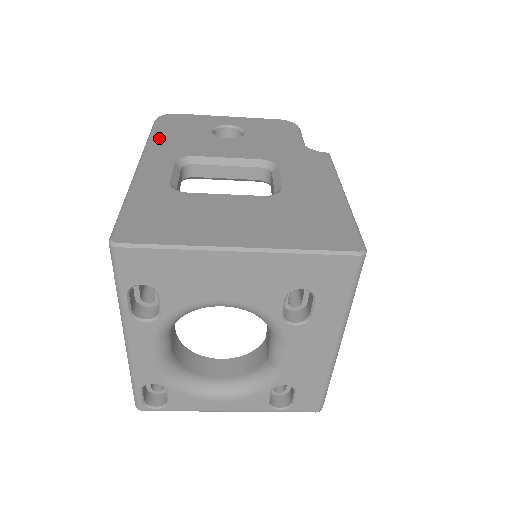
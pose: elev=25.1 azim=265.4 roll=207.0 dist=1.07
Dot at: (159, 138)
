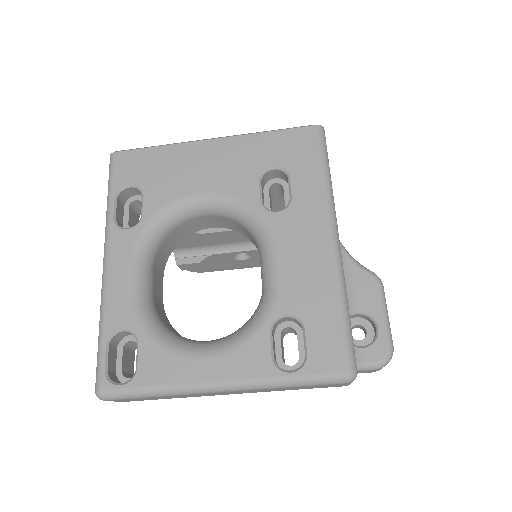
Dot at: occluded
